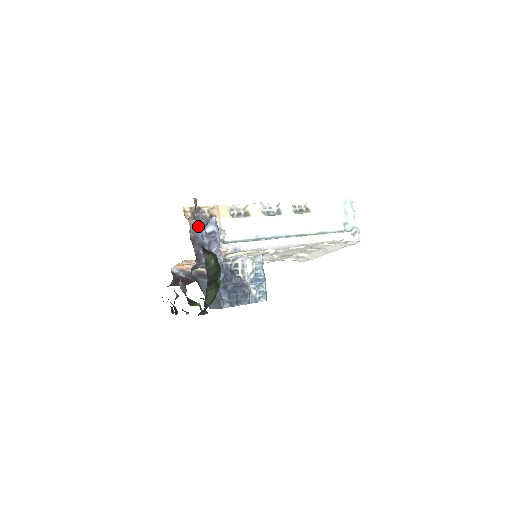
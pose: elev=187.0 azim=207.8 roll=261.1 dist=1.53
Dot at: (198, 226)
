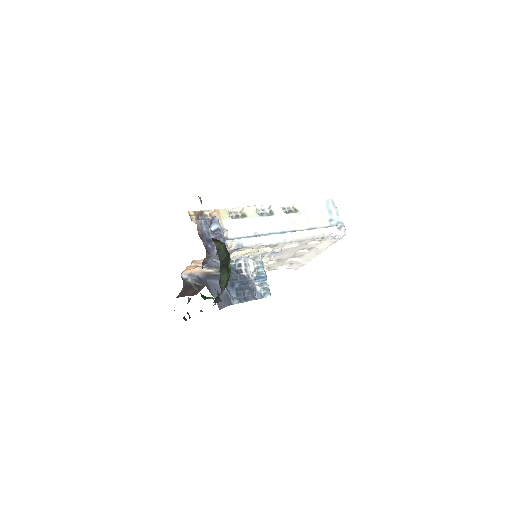
Dot at: (204, 225)
